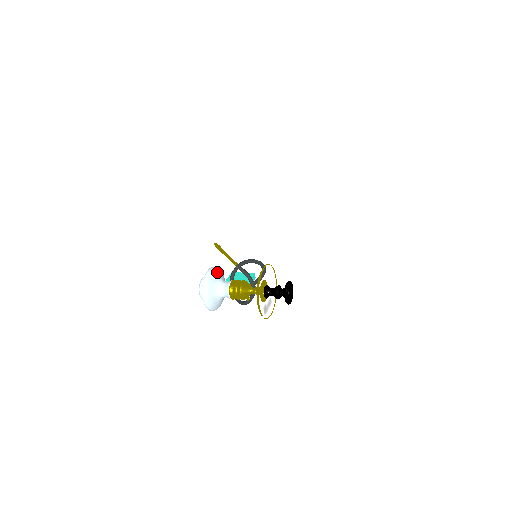
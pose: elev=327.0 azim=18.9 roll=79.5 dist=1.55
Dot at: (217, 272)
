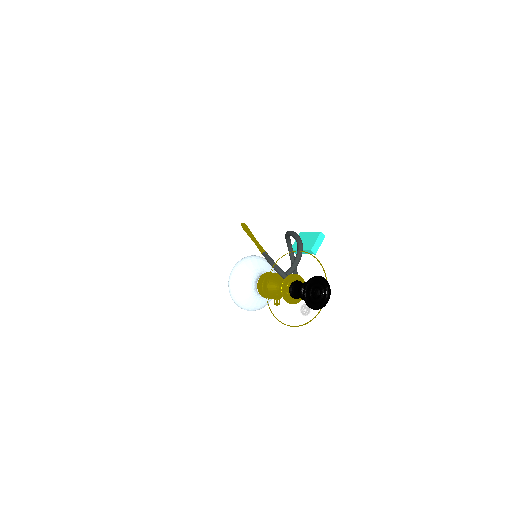
Dot at: (246, 266)
